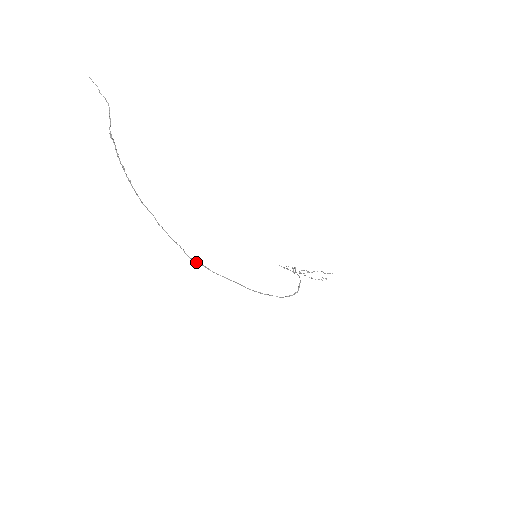
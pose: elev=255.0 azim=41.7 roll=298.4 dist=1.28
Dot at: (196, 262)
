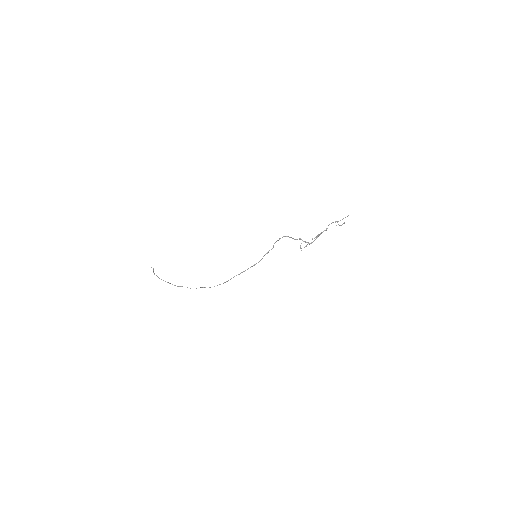
Dot at: occluded
